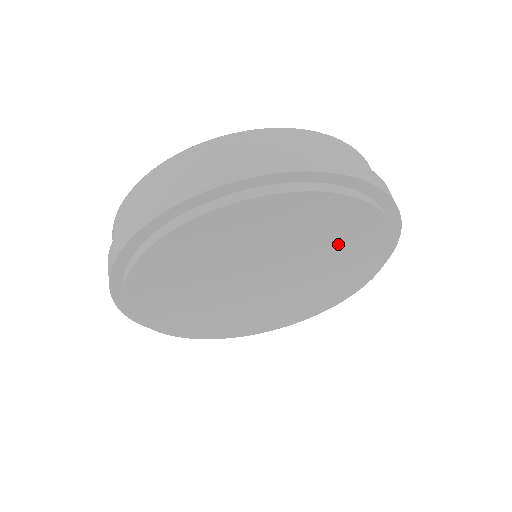
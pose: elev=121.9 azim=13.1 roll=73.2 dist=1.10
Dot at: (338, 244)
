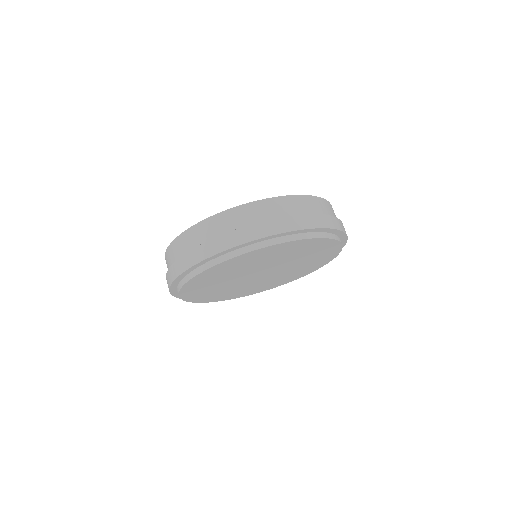
Dot at: (297, 252)
